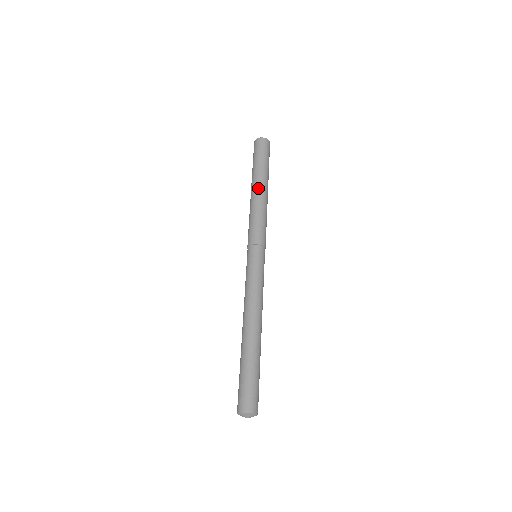
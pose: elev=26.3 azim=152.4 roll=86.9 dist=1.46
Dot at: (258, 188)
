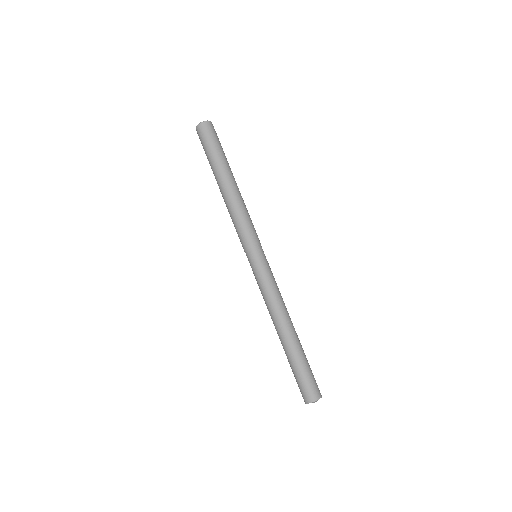
Dot at: (229, 184)
